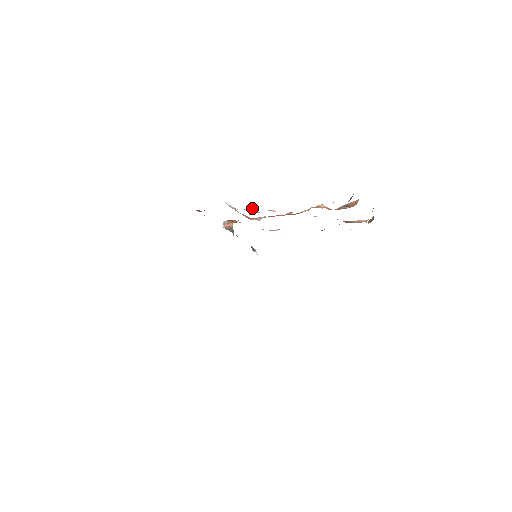
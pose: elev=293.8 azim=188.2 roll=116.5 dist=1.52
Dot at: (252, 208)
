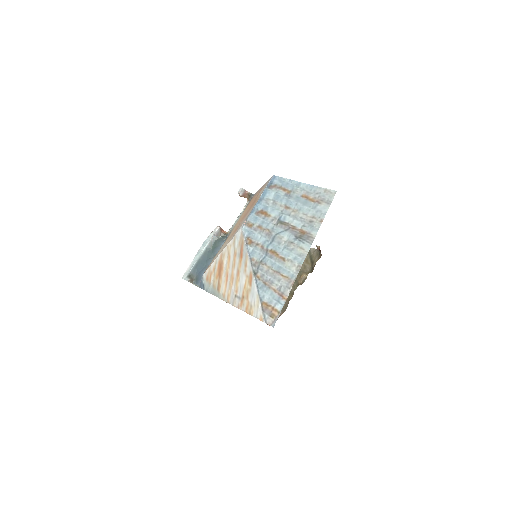
Dot at: occluded
